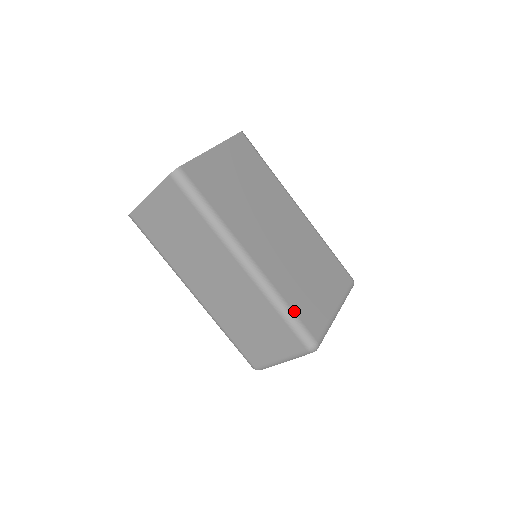
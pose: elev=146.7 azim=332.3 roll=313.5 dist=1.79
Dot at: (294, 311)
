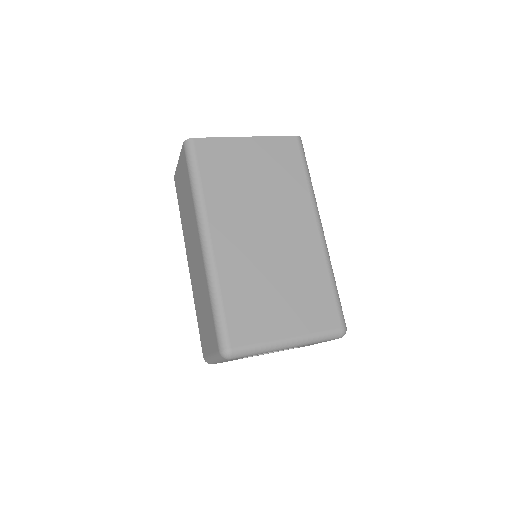
Dot at: (224, 307)
